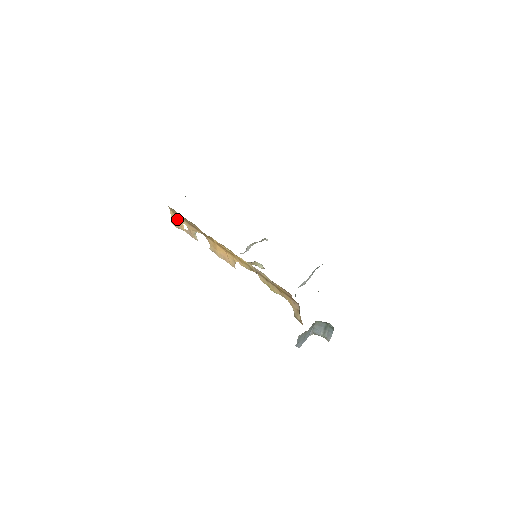
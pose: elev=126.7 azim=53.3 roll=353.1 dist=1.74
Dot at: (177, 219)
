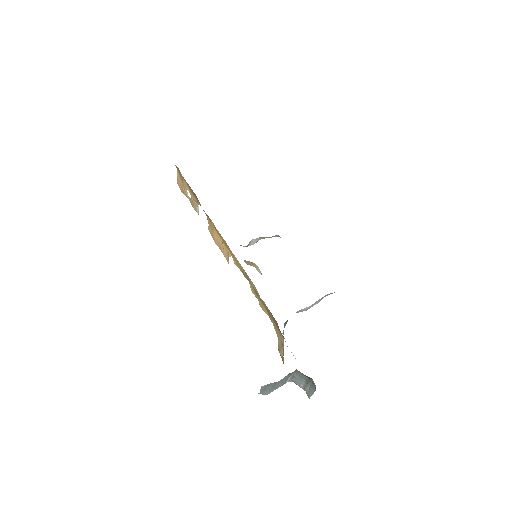
Dot at: (182, 181)
